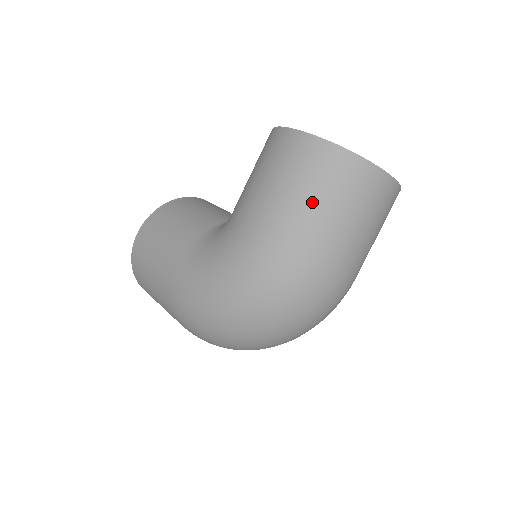
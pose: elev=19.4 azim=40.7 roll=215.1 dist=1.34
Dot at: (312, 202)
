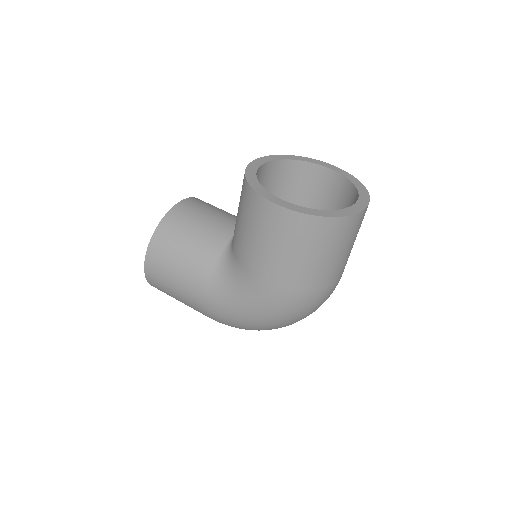
Dot at: (312, 259)
